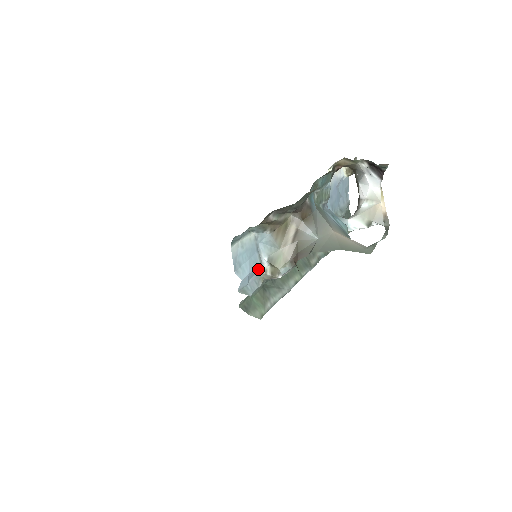
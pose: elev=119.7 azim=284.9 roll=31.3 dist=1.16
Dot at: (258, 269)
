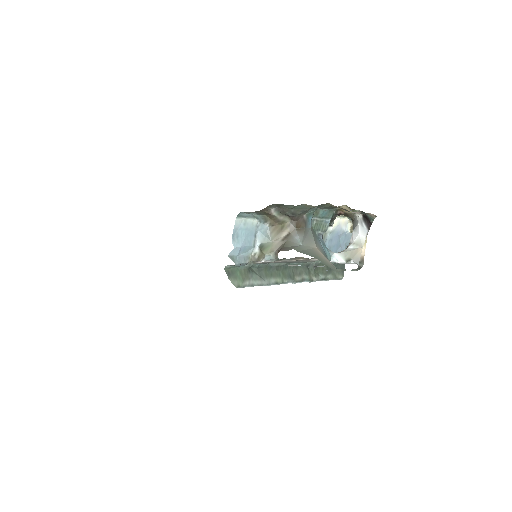
Dot at: (250, 250)
